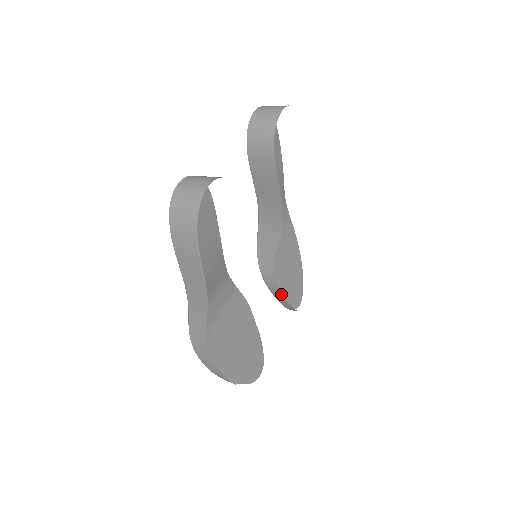
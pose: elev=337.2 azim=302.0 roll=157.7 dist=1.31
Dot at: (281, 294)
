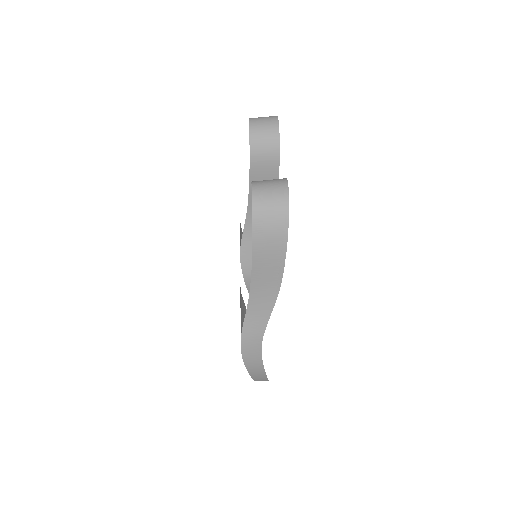
Dot at: occluded
